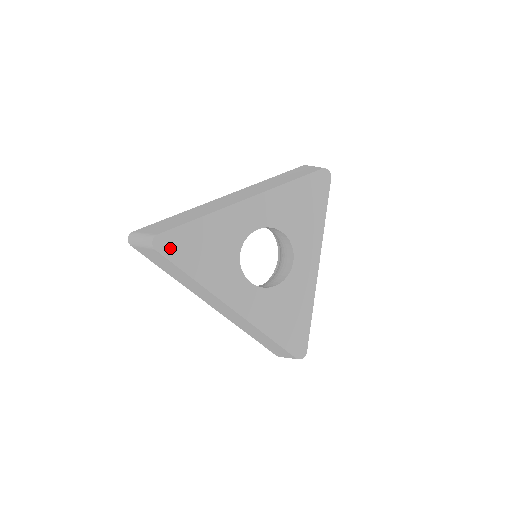
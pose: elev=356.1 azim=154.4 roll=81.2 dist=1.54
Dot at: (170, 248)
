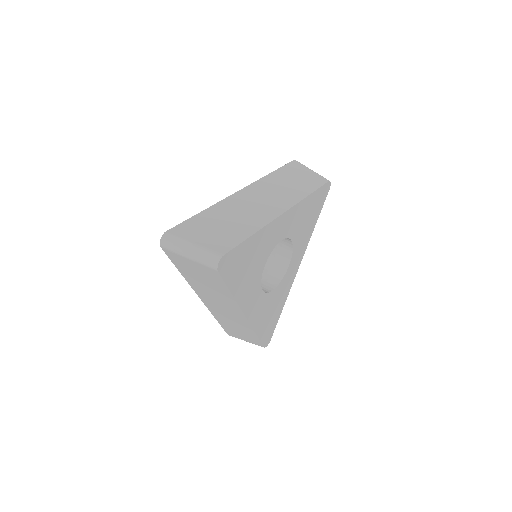
Dot at: (227, 267)
